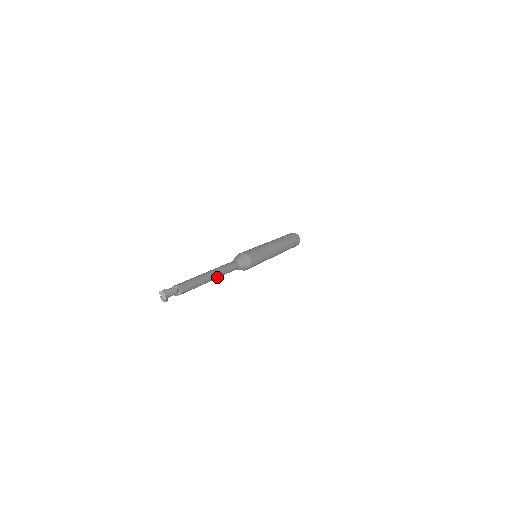
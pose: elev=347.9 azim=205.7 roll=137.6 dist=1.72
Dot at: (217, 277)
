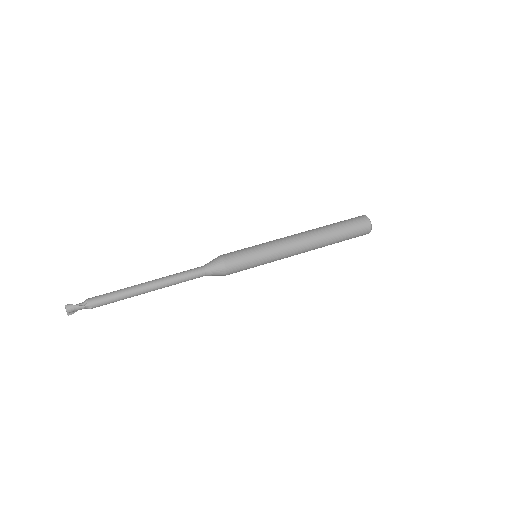
Dot at: (160, 288)
